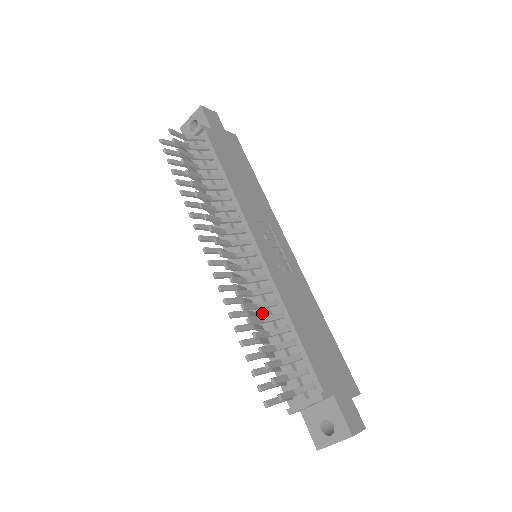
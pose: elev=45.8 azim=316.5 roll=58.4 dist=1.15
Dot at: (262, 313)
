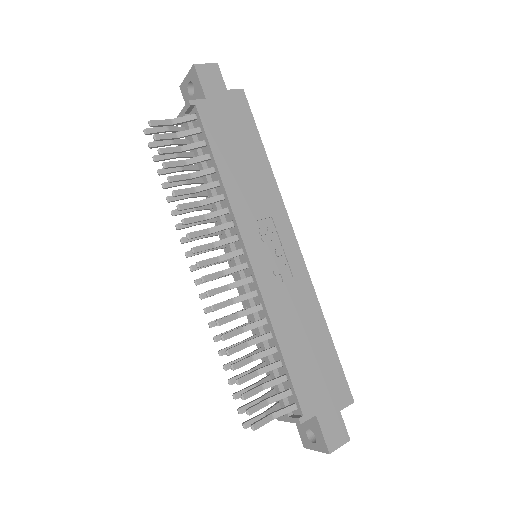
Dot at: occluded
